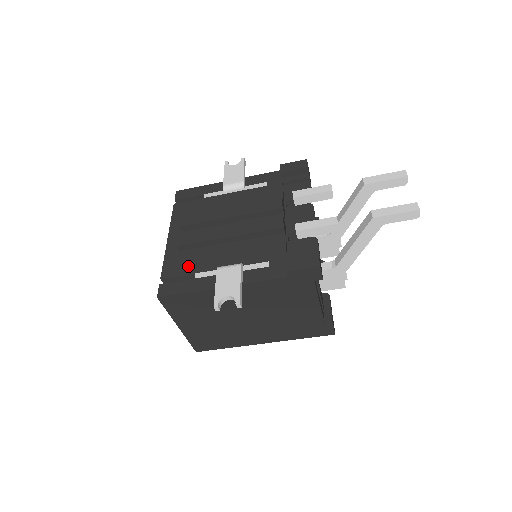
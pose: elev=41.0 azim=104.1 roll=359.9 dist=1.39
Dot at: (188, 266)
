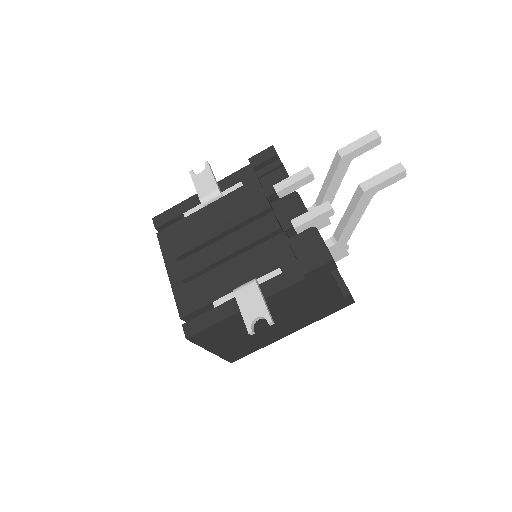
Dot at: (202, 297)
